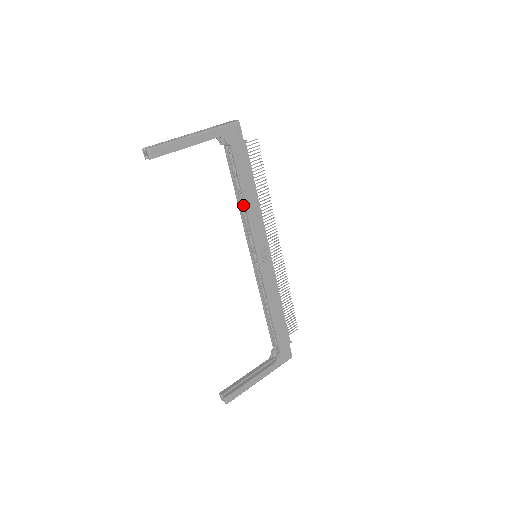
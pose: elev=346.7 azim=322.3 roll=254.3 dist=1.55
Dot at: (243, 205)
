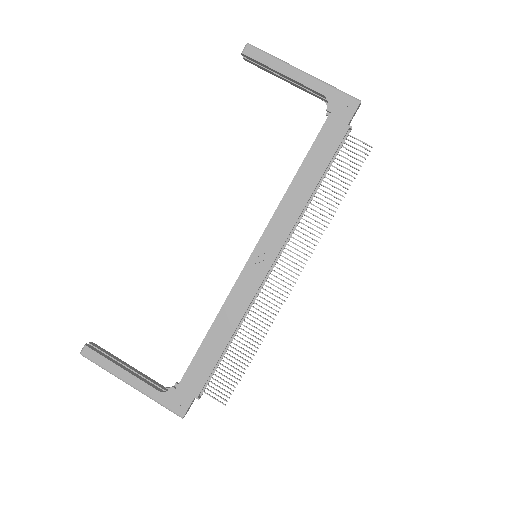
Dot at: occluded
